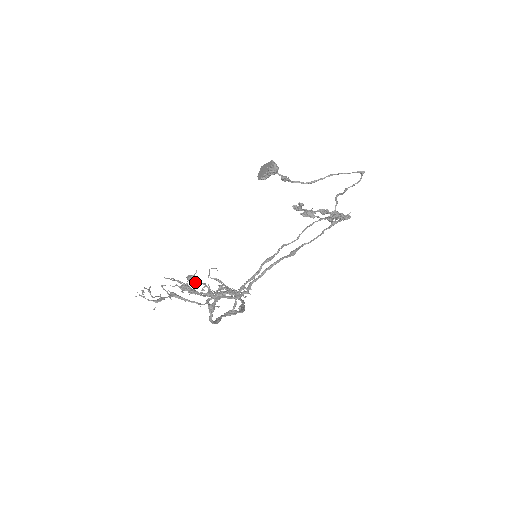
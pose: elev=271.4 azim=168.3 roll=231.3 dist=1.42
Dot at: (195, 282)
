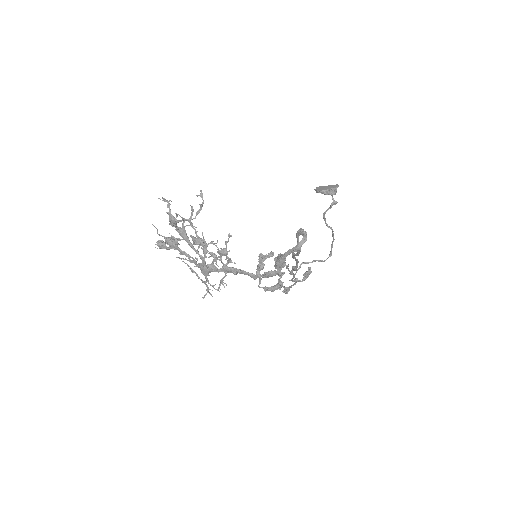
Dot at: occluded
